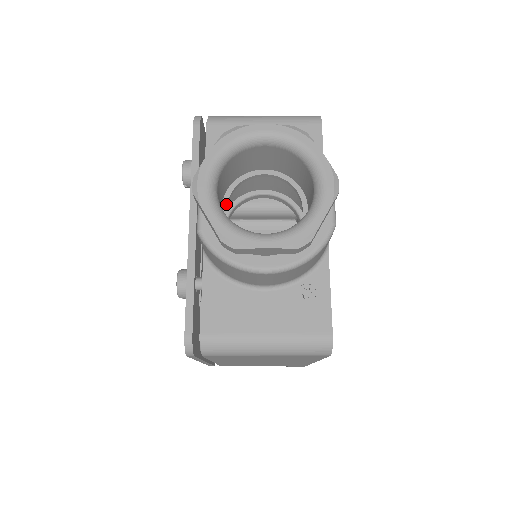
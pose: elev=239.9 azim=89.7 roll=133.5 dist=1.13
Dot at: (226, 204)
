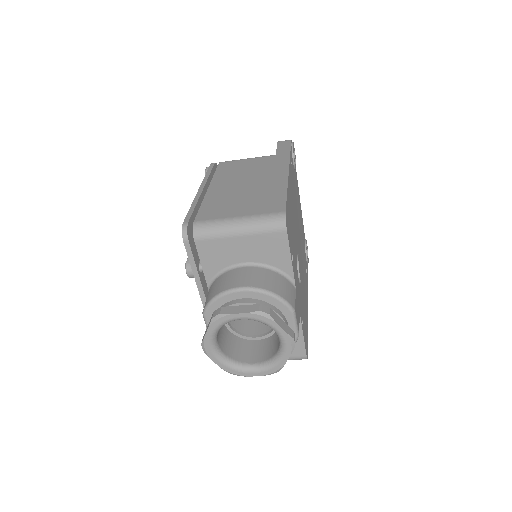
Dot at: occluded
